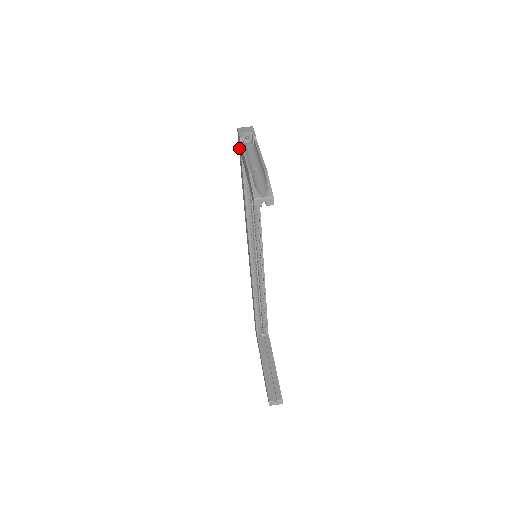
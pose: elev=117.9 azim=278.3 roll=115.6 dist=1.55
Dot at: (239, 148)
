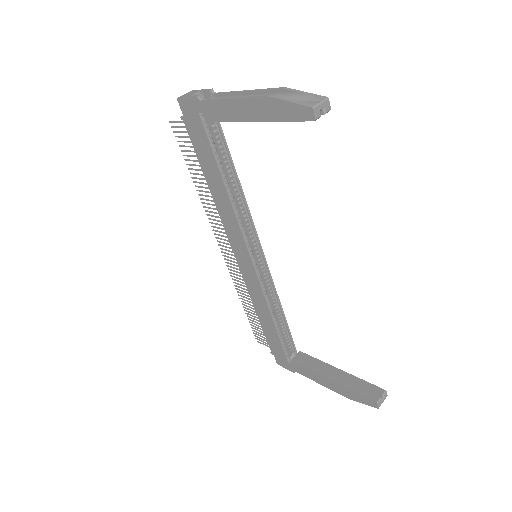
Dot at: (190, 122)
